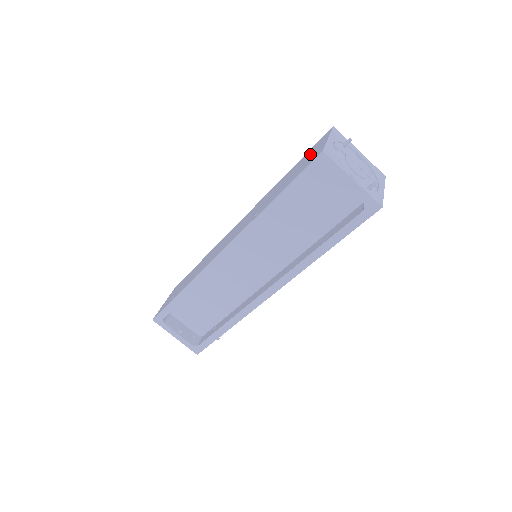
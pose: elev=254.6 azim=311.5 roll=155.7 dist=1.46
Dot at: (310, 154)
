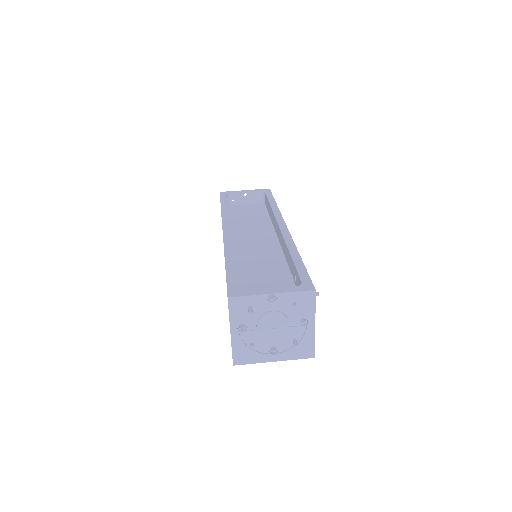
Dot at: occluded
